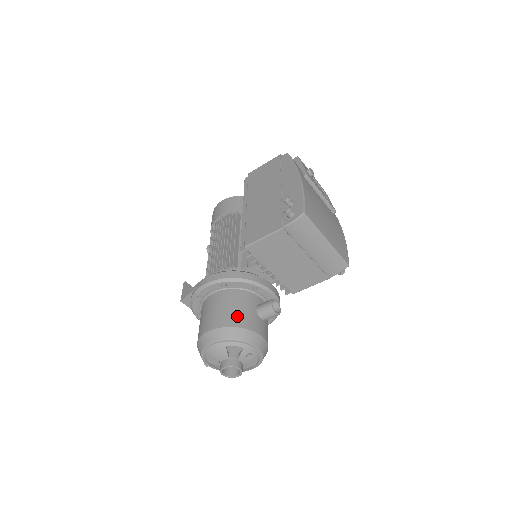
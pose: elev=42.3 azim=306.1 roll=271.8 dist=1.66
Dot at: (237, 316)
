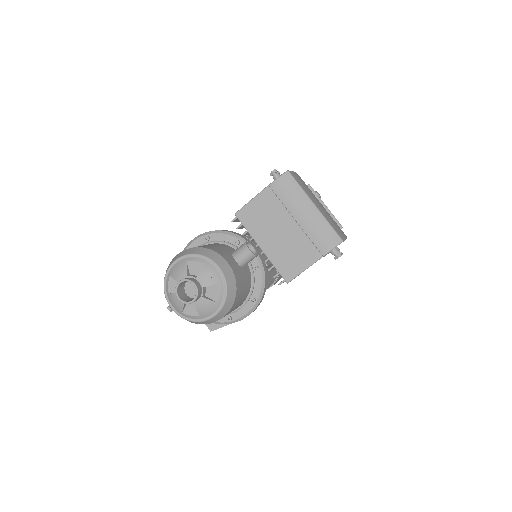
Dot at: (208, 246)
